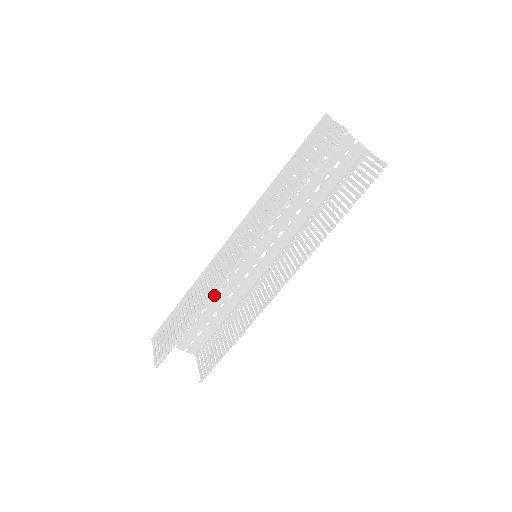
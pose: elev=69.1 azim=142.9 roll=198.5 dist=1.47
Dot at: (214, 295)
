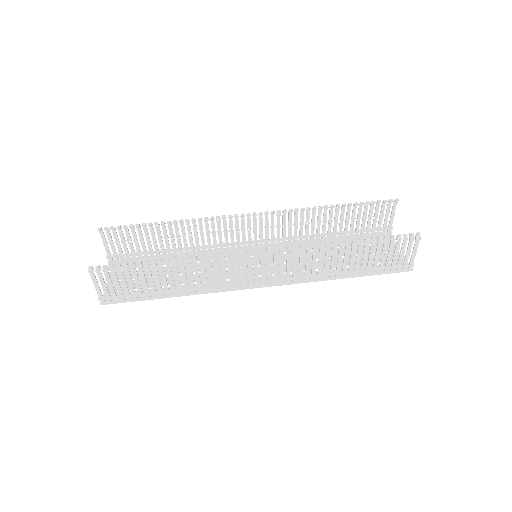
Dot at: (206, 218)
